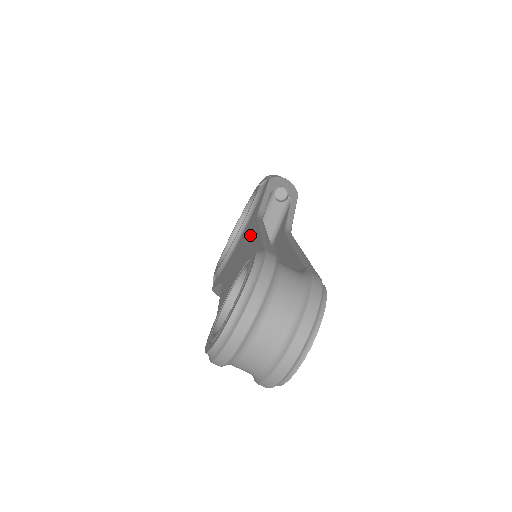
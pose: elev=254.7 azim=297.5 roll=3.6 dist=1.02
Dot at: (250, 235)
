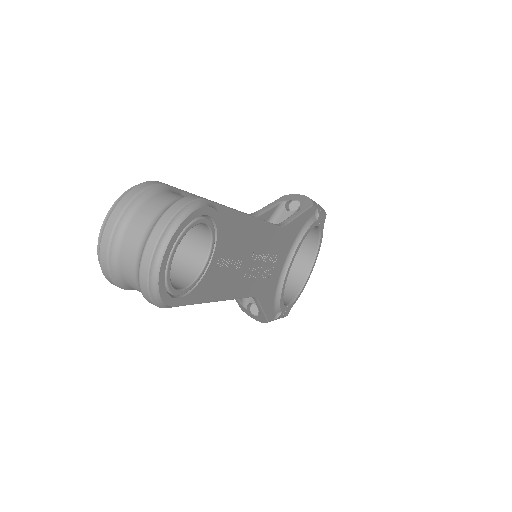
Dot at: occluded
